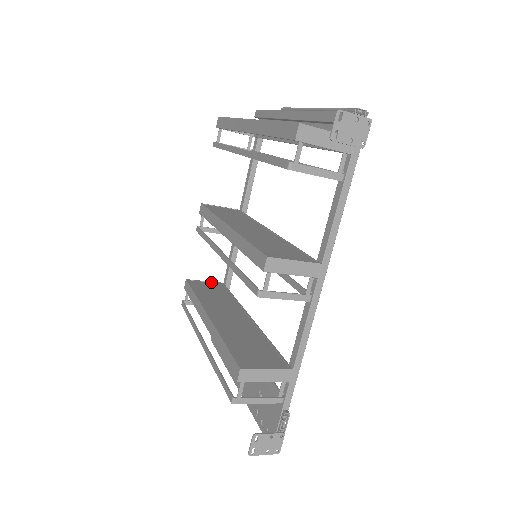
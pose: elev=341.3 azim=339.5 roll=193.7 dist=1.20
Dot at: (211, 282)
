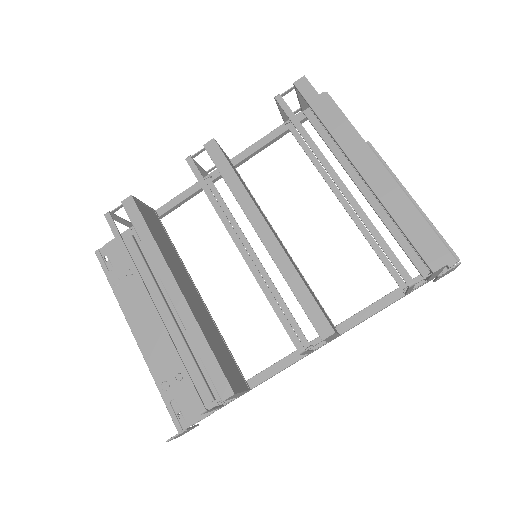
Dot at: (148, 207)
